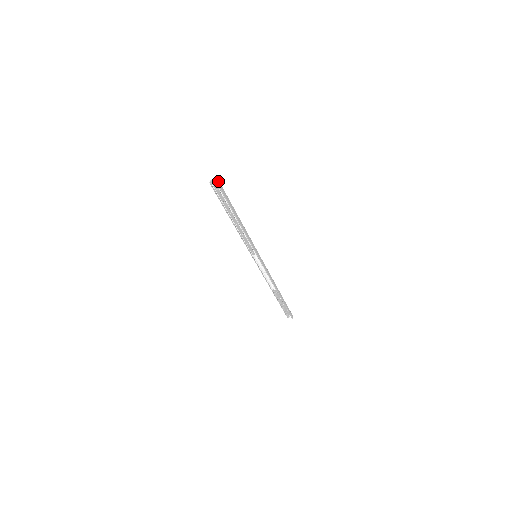
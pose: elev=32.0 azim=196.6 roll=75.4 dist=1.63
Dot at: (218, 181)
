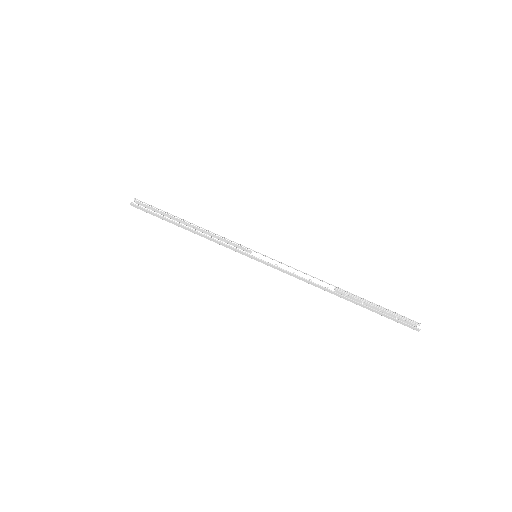
Dot at: (135, 200)
